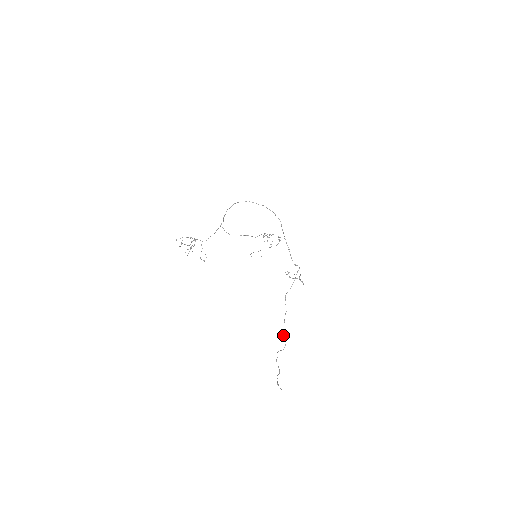
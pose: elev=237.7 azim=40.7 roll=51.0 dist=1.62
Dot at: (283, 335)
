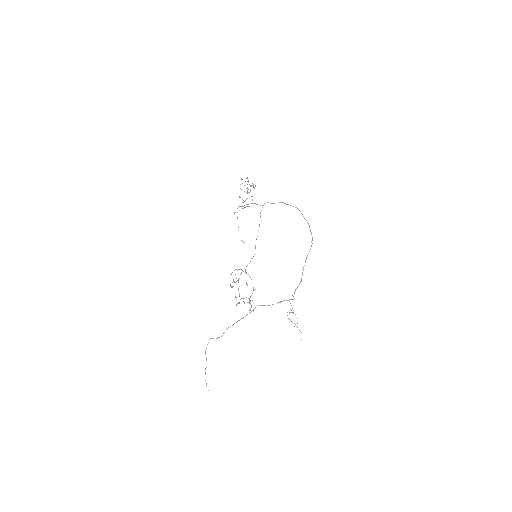
Dot at: occluded
